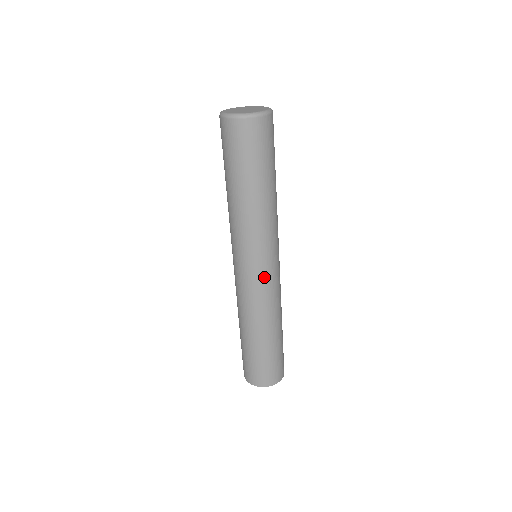
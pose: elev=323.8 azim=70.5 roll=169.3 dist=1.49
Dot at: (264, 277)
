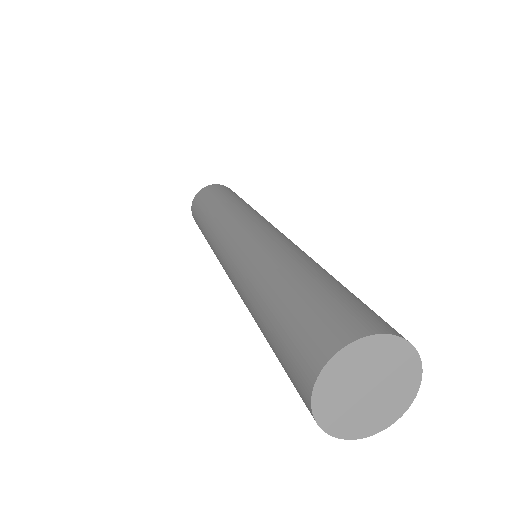
Dot at: (268, 229)
